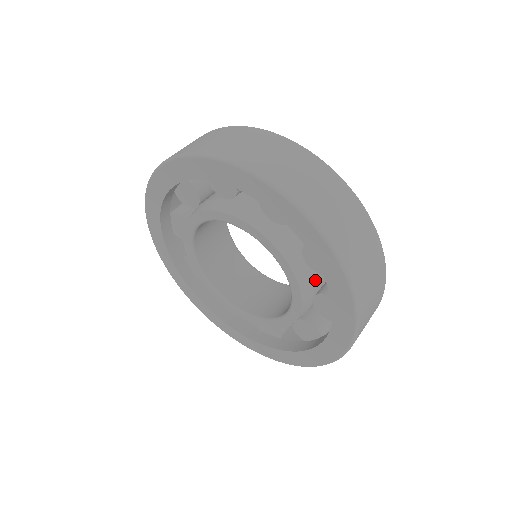
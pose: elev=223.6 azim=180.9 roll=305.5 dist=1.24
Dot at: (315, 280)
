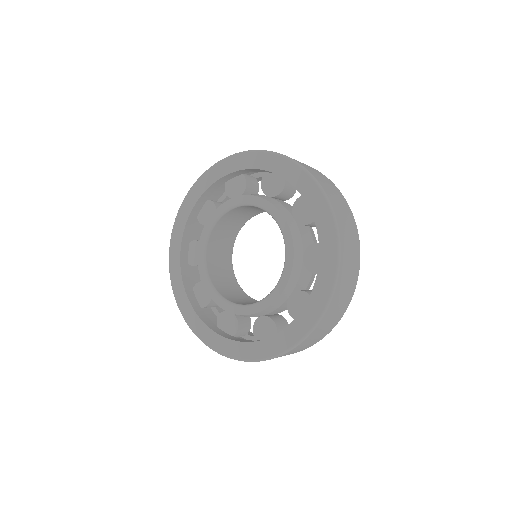
Dot at: (300, 280)
